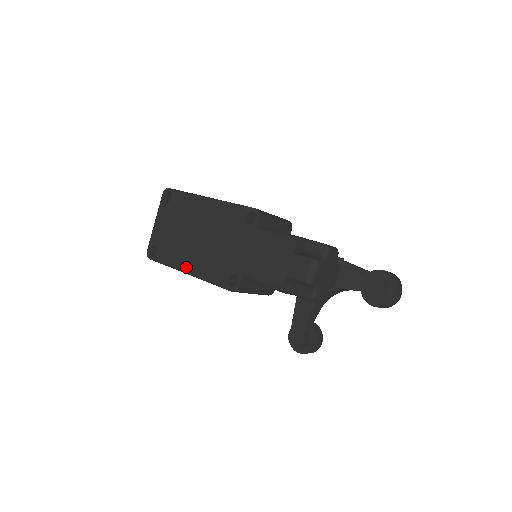
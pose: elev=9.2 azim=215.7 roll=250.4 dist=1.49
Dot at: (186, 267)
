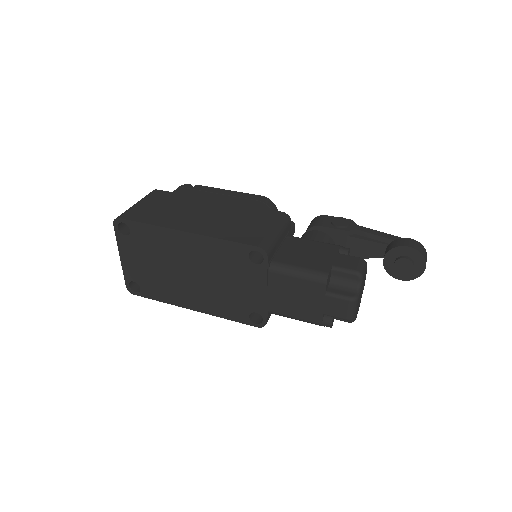
Dot at: (189, 304)
